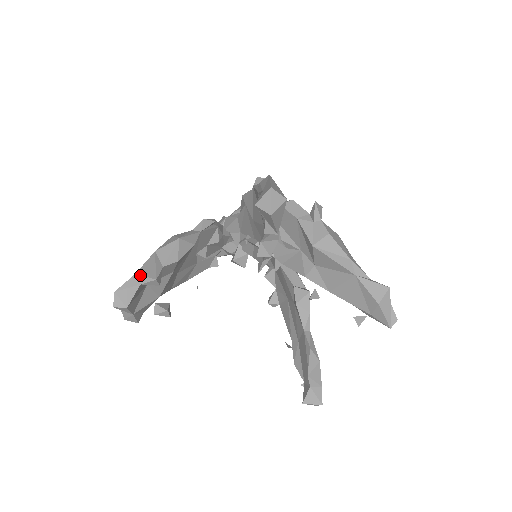
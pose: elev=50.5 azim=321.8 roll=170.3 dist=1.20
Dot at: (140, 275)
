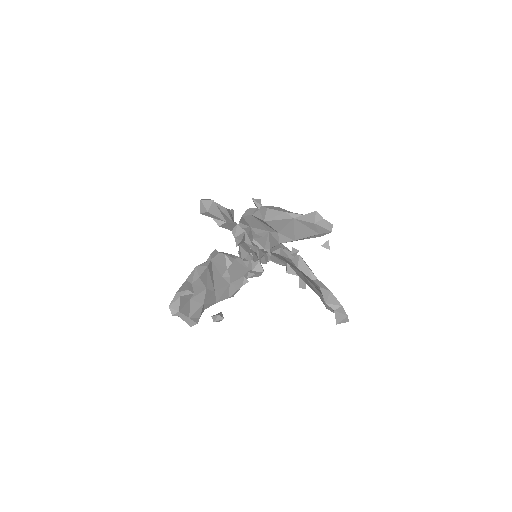
Dot at: (179, 292)
